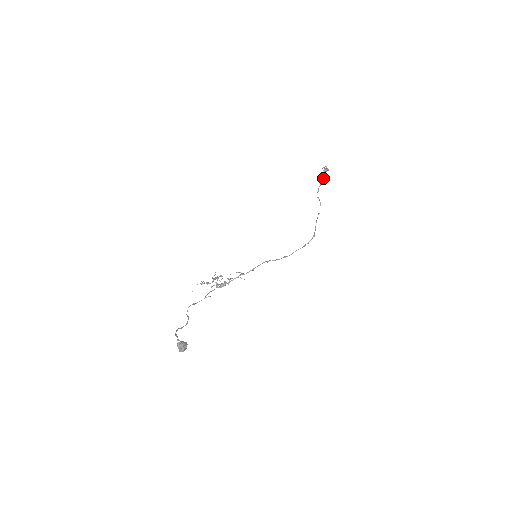
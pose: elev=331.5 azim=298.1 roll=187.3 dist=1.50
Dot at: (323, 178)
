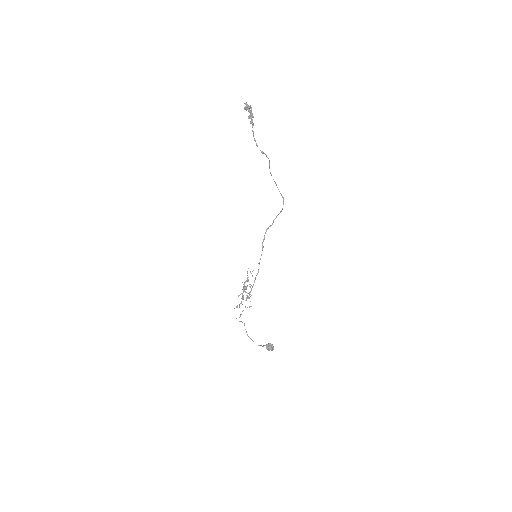
Dot at: occluded
